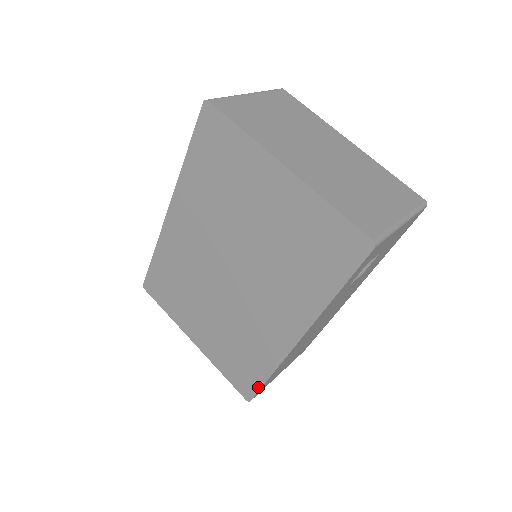
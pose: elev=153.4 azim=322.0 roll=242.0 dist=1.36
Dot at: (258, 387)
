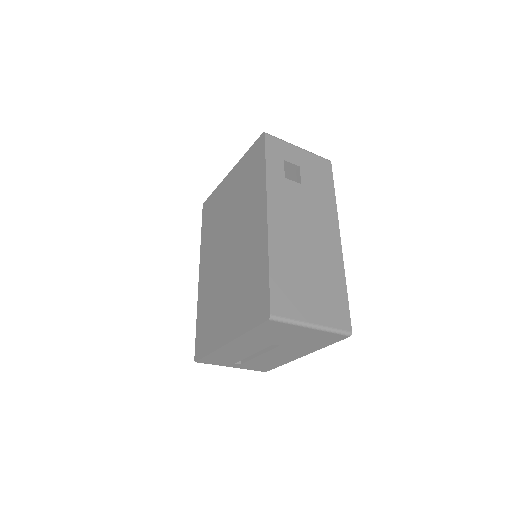
Dot at: (268, 290)
